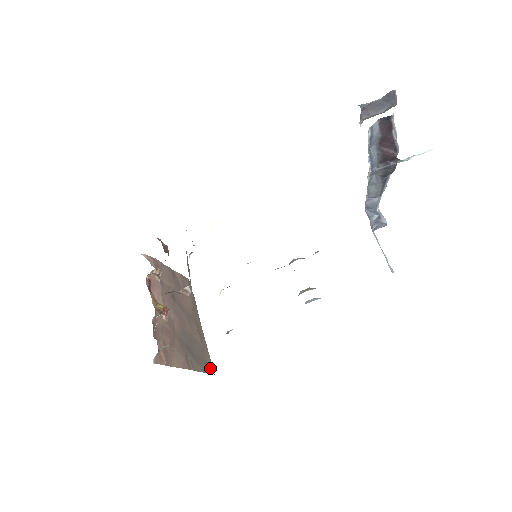
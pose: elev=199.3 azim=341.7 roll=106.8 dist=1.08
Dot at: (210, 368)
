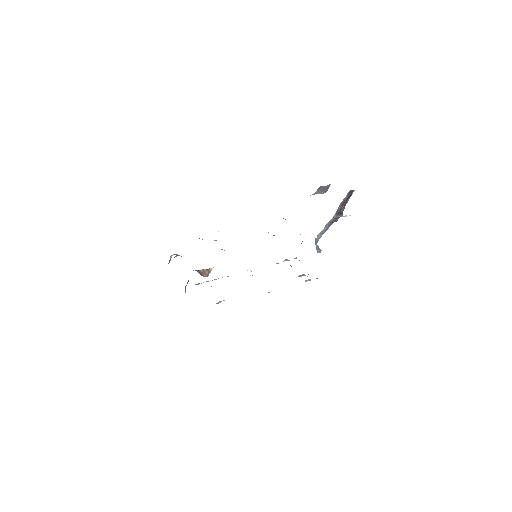
Dot at: occluded
